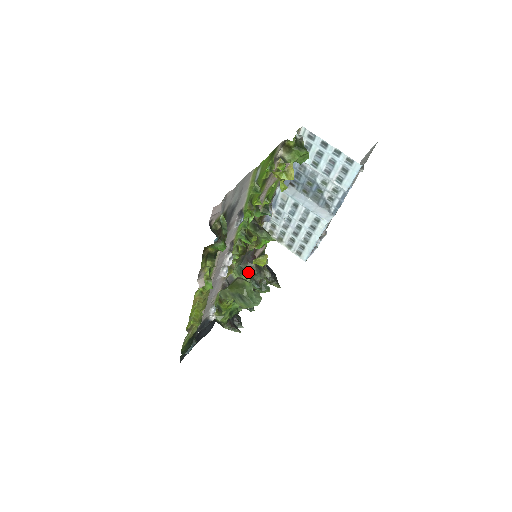
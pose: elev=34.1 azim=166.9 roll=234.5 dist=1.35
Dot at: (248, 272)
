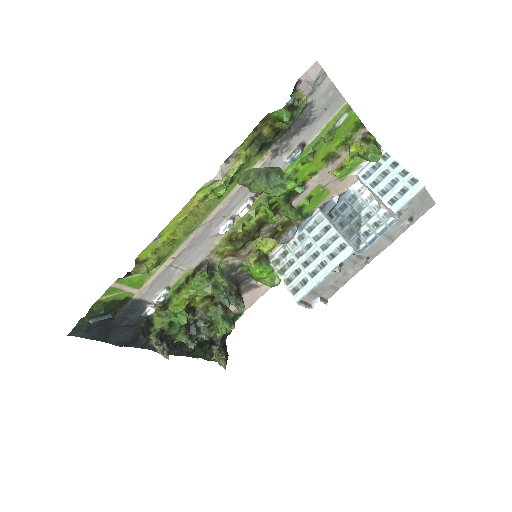
Dot at: occluded
